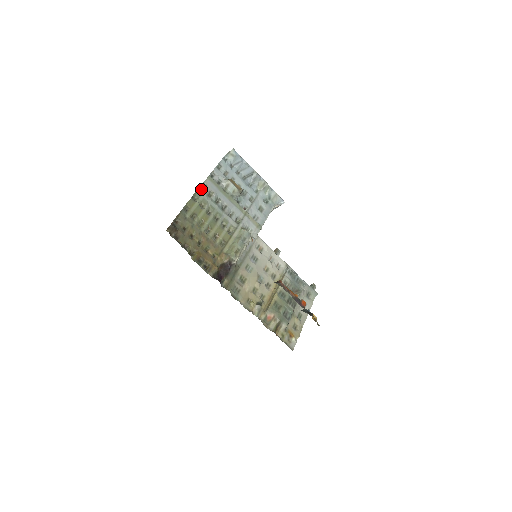
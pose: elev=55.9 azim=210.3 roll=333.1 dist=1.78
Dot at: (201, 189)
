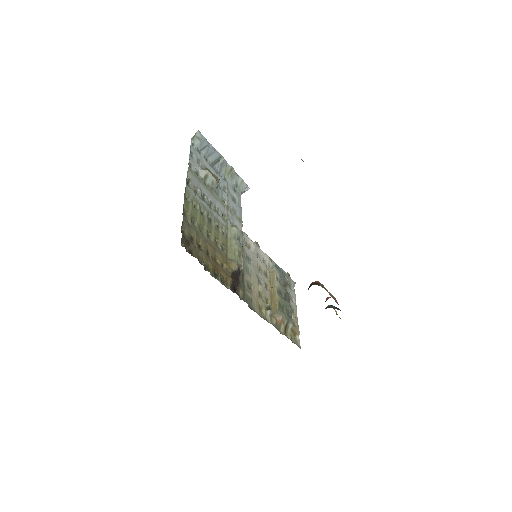
Dot at: (187, 185)
